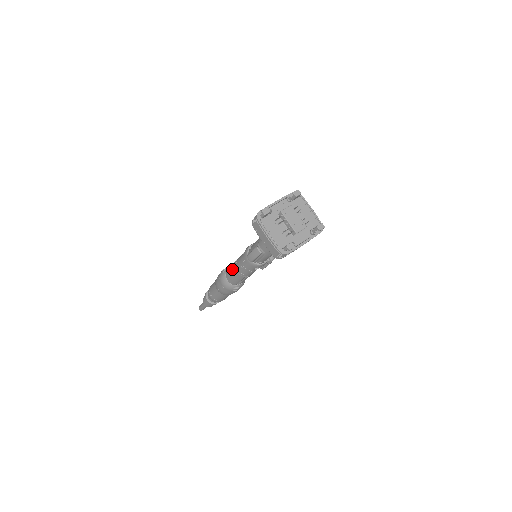
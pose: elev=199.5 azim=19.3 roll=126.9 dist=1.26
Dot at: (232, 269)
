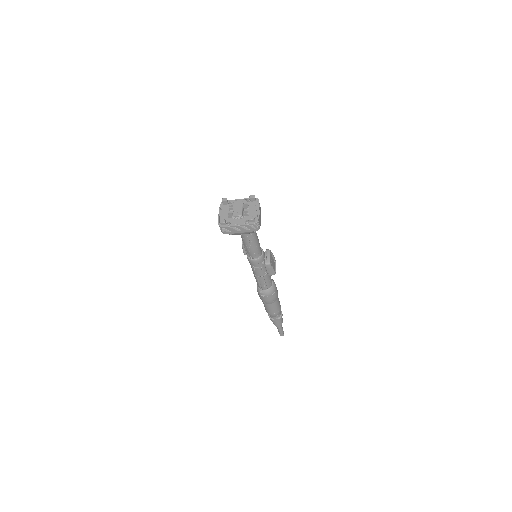
Dot at: occluded
